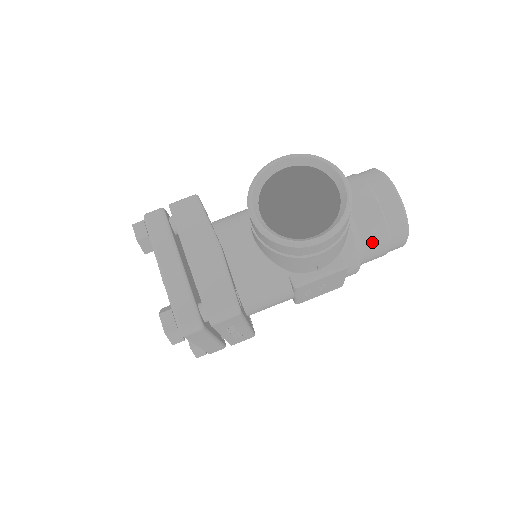
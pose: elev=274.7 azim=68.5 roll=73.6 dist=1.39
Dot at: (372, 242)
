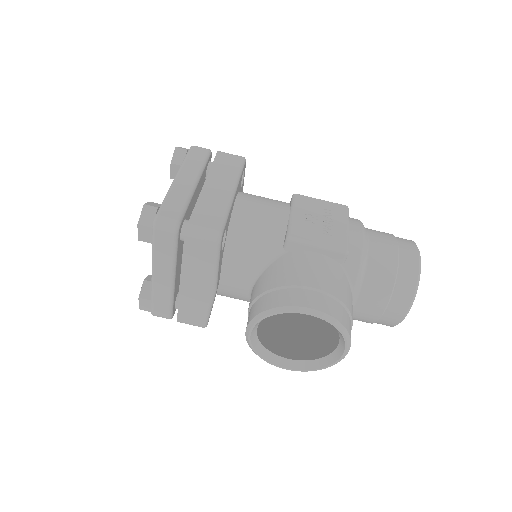
Dot at: occluded
